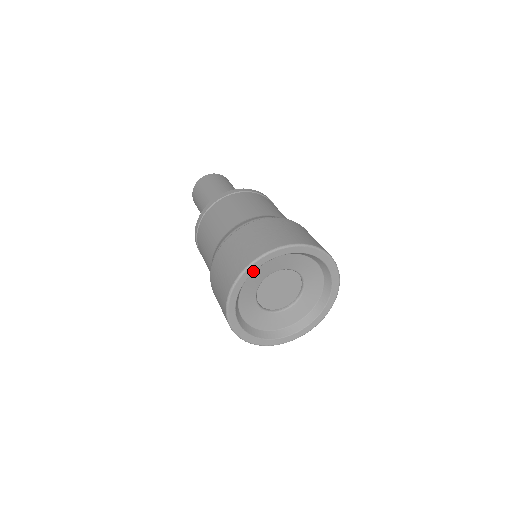
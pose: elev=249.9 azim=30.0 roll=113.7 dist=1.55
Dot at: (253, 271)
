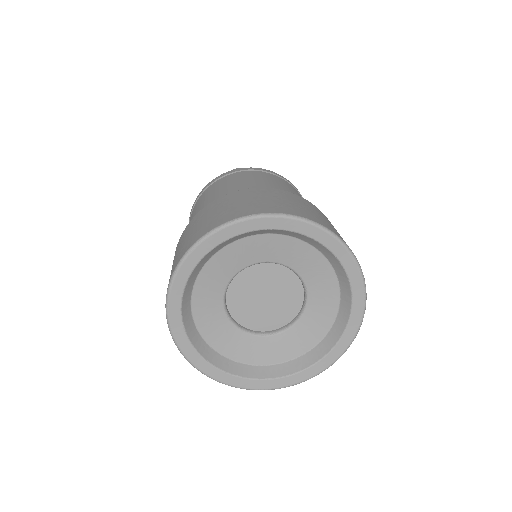
Dot at: (275, 227)
